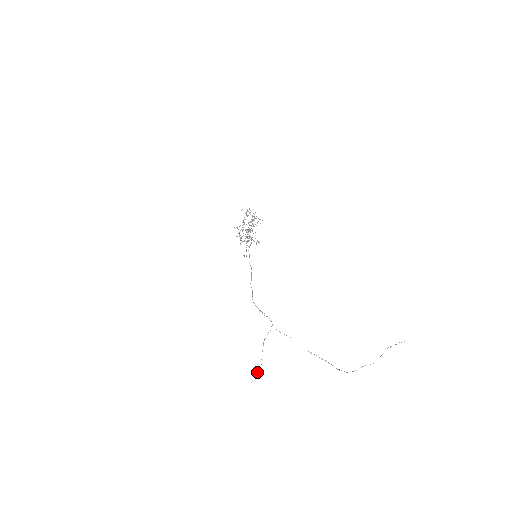
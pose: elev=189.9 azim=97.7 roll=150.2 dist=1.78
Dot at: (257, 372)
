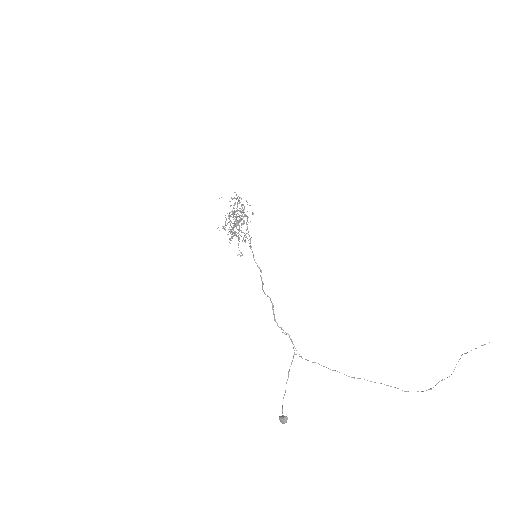
Dot at: (279, 417)
